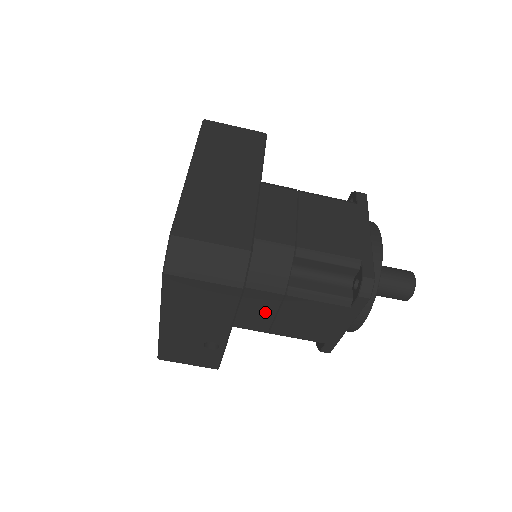
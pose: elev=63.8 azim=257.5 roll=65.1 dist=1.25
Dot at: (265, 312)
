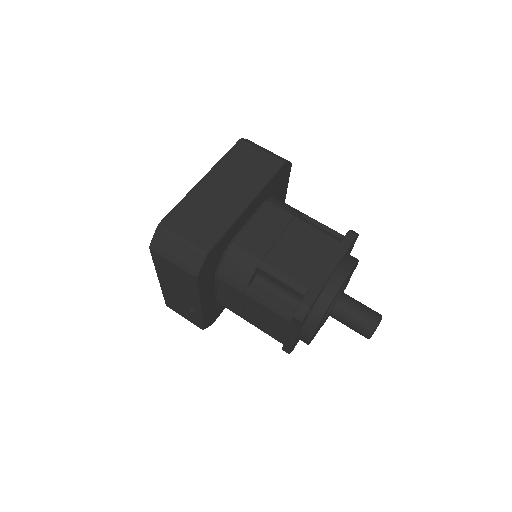
Dot at: (236, 301)
